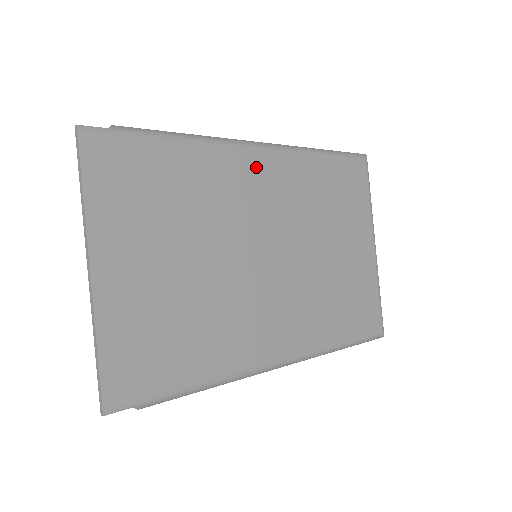
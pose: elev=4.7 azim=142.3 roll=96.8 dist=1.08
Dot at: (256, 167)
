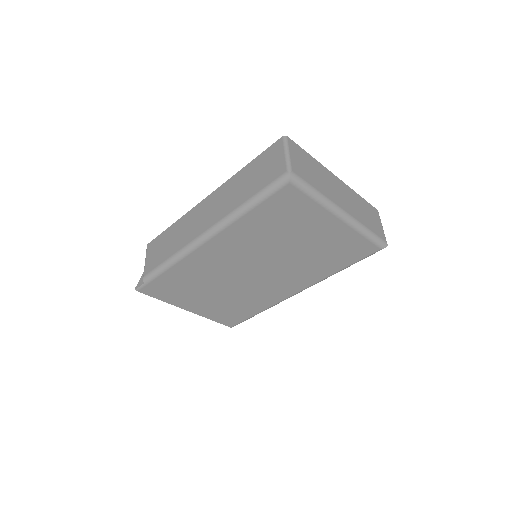
Dot at: (211, 250)
